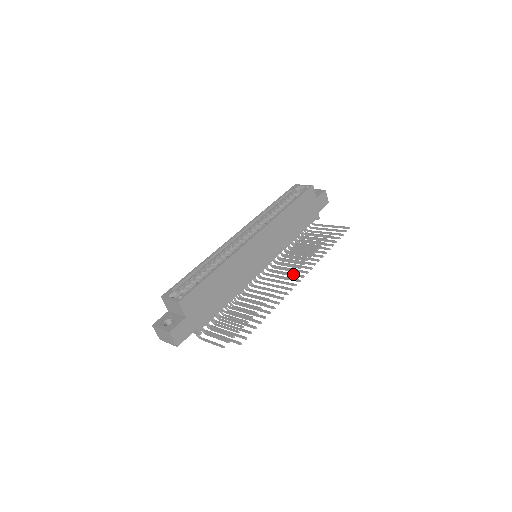
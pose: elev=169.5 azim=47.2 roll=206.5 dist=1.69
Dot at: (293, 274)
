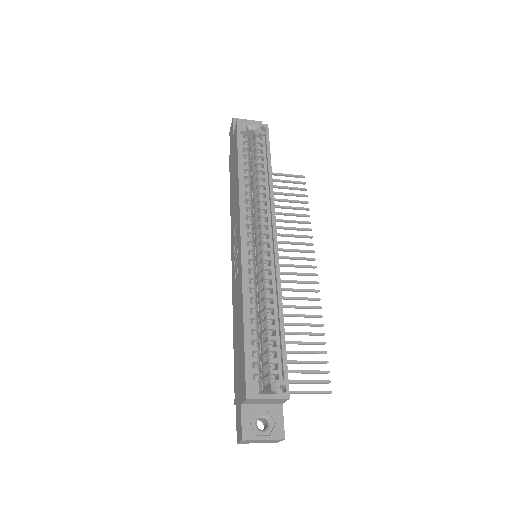
Dot at: (301, 266)
